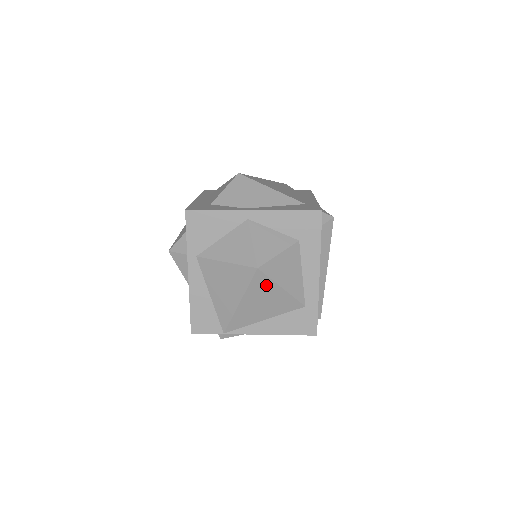
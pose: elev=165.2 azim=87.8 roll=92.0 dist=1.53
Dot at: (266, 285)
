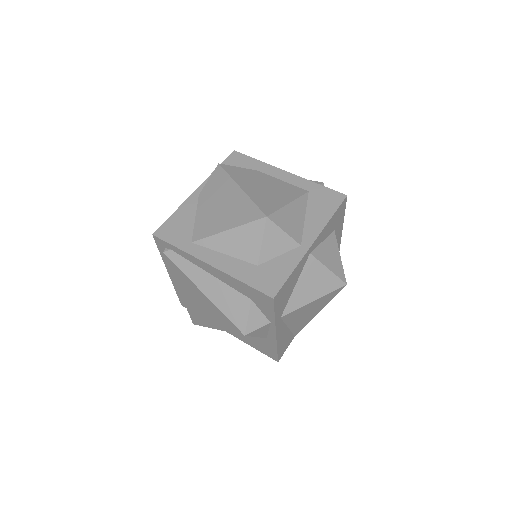
Dot at: occluded
